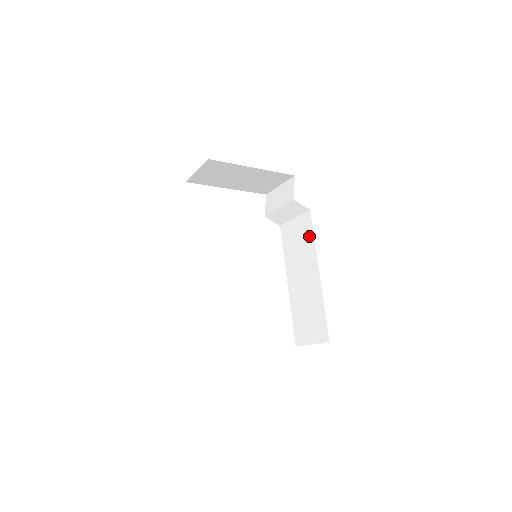
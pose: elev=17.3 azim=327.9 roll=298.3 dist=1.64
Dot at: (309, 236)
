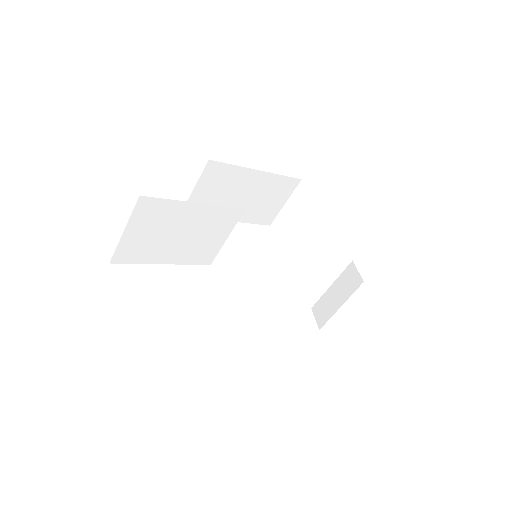
Dot at: occluded
